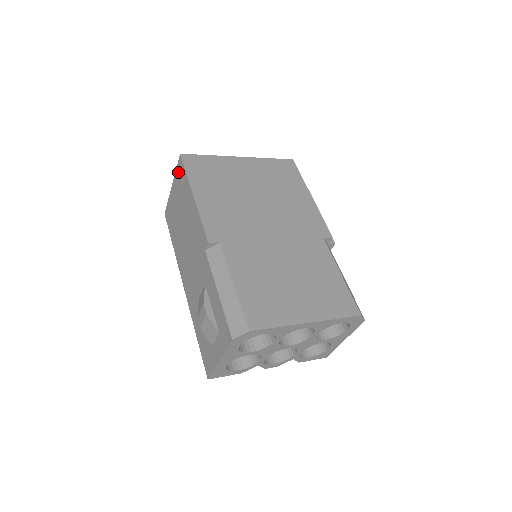
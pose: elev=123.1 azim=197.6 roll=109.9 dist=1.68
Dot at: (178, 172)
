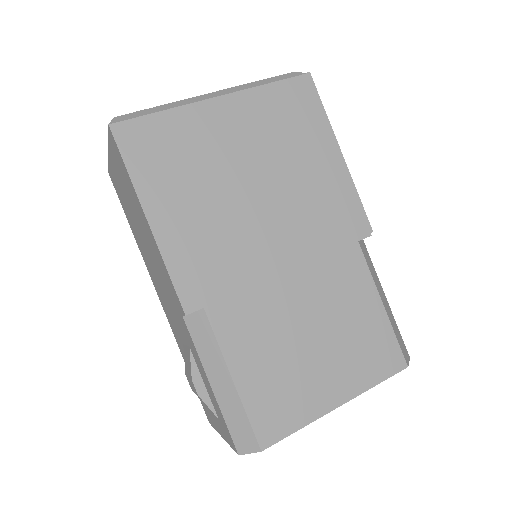
Dot at: (113, 149)
